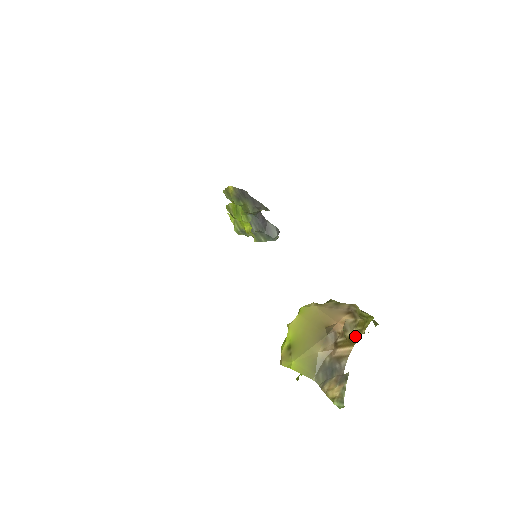
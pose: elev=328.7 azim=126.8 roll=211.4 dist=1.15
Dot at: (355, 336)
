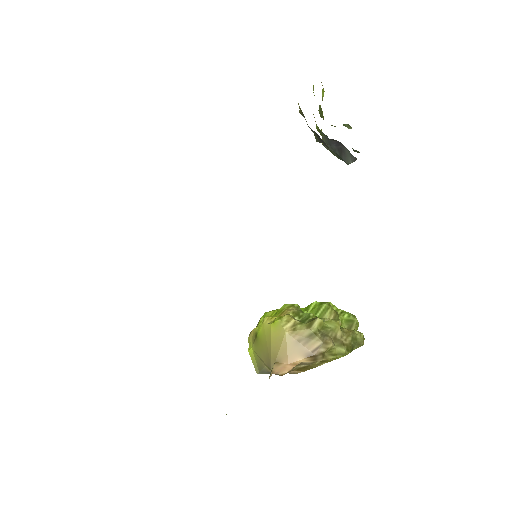
Dot at: (310, 366)
